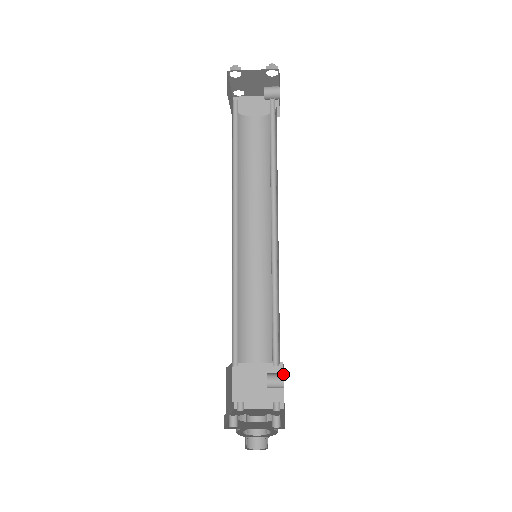
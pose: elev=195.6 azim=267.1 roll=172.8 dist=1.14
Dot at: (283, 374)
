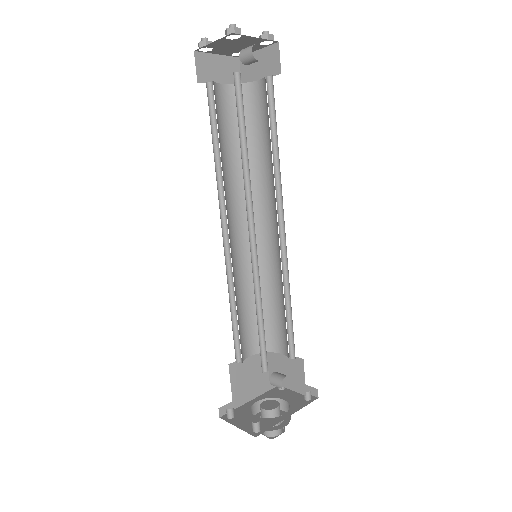
Dot at: (283, 378)
